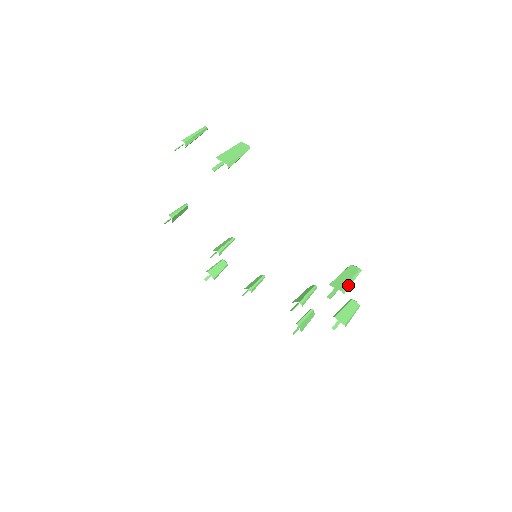
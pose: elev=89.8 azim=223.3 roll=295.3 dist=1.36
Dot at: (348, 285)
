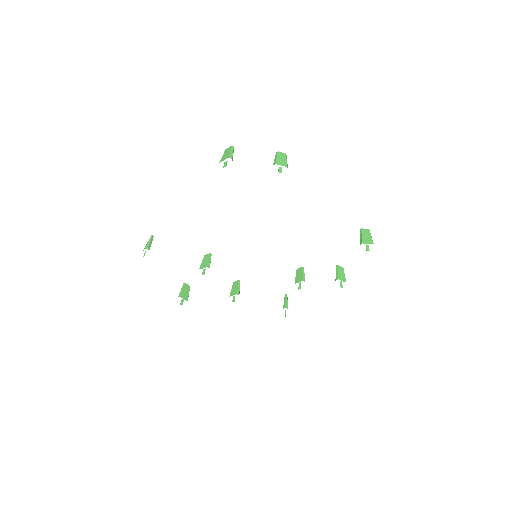
Dot at: (372, 240)
